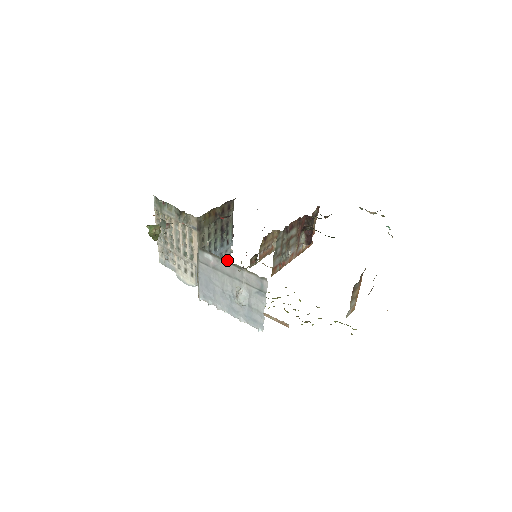
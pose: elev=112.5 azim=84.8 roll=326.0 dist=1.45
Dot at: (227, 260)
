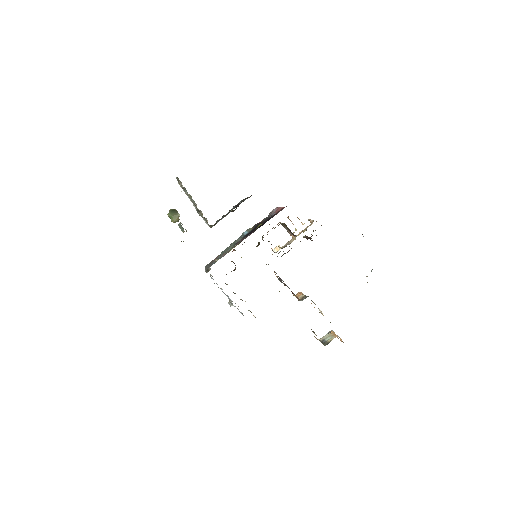
Dot at: occluded
